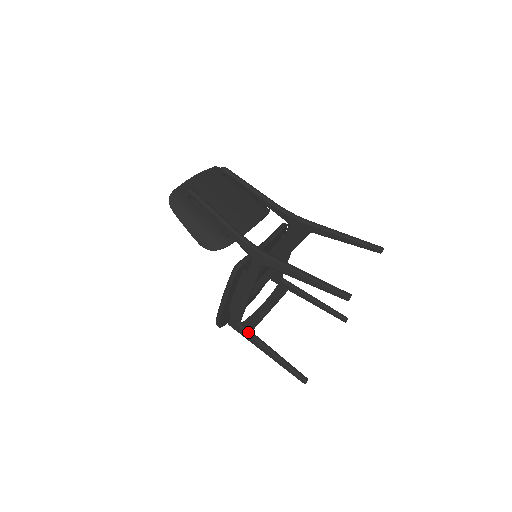
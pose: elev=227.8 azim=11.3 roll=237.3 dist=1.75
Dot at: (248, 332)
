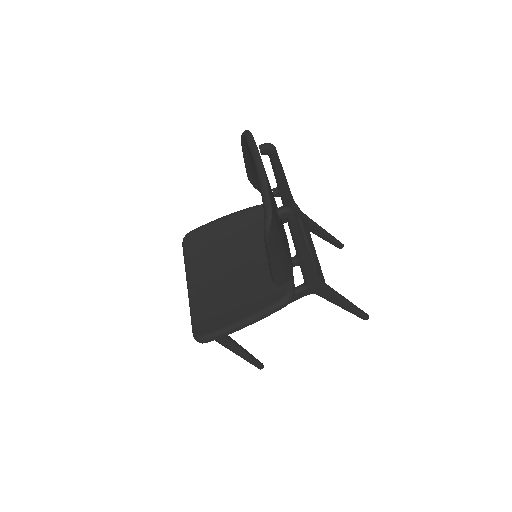
Dot at: (231, 340)
